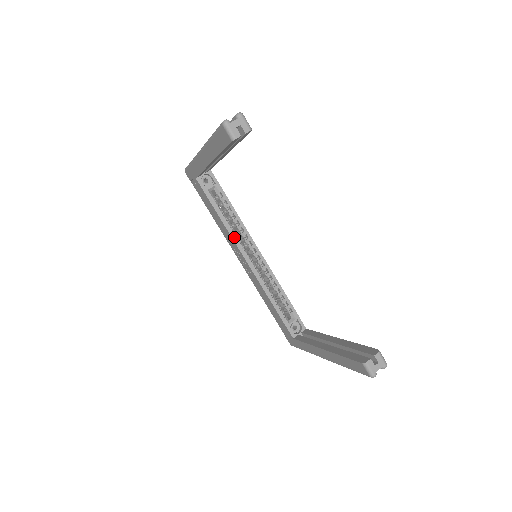
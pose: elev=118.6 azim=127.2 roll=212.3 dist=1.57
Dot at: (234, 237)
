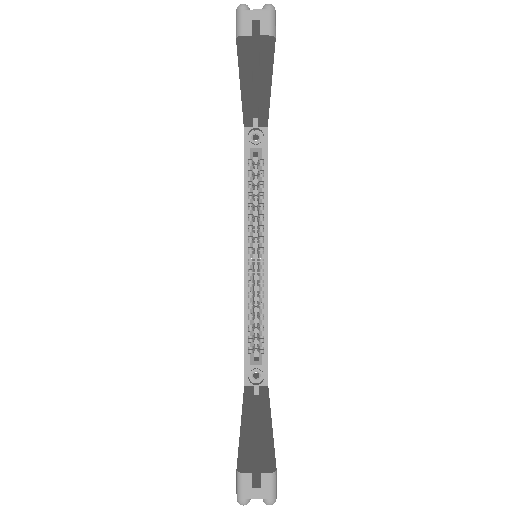
Dot at: (247, 220)
